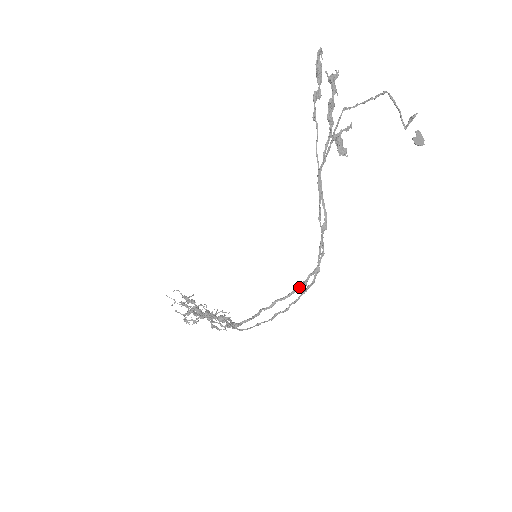
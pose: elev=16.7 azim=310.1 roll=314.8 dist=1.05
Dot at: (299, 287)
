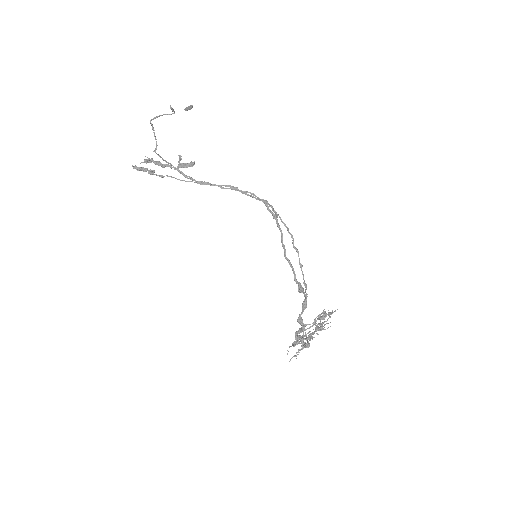
Dot at: (276, 221)
